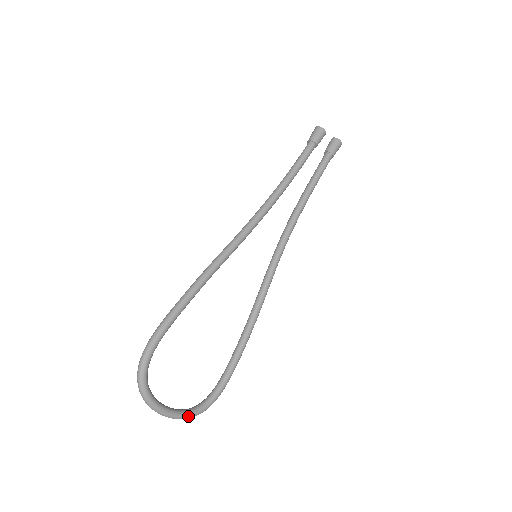
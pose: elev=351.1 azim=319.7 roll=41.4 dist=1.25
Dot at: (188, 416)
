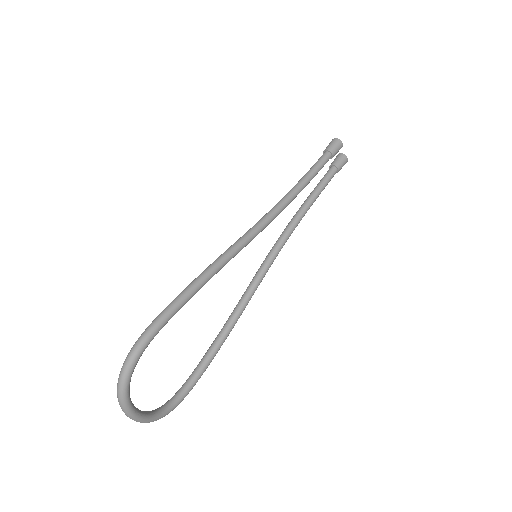
Dot at: (153, 420)
